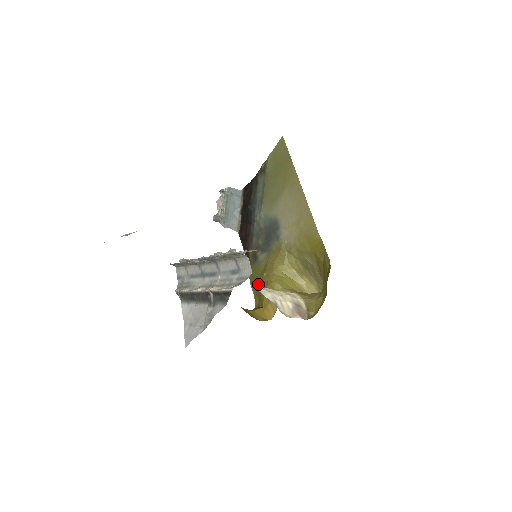
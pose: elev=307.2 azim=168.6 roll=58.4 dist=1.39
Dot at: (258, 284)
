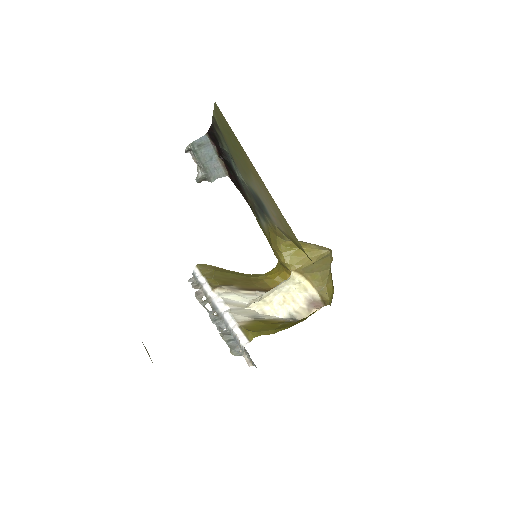
Dot at: occluded
